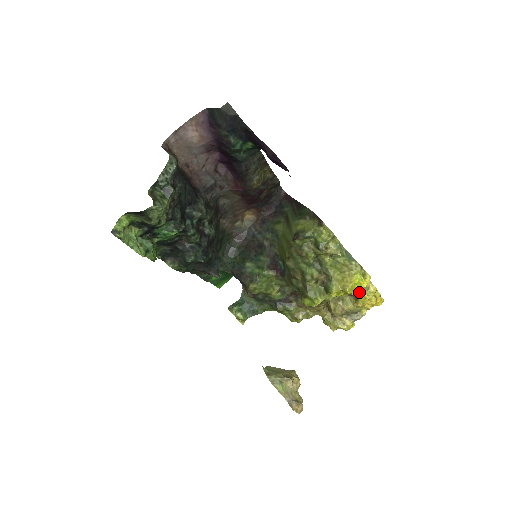
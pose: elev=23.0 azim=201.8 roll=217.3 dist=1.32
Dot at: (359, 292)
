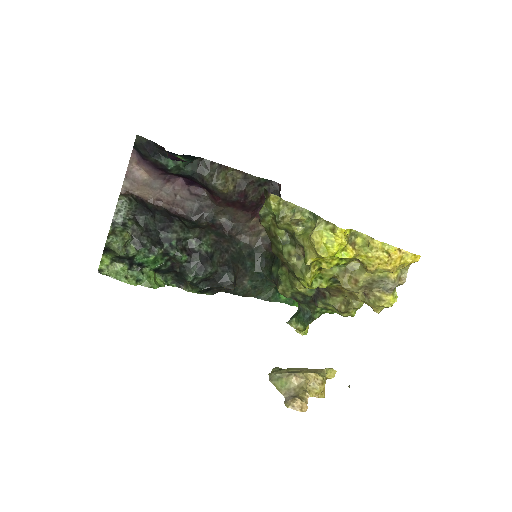
Dot at: (350, 252)
